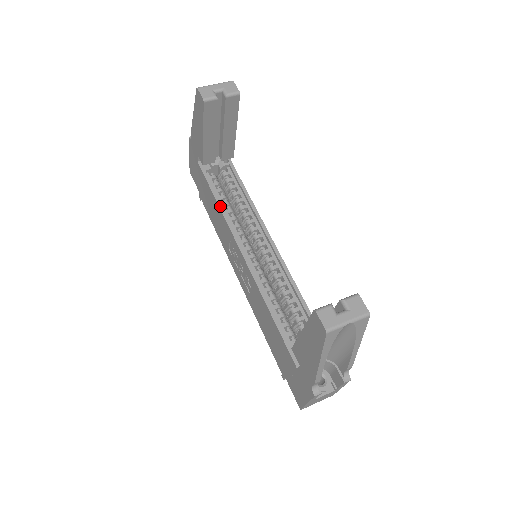
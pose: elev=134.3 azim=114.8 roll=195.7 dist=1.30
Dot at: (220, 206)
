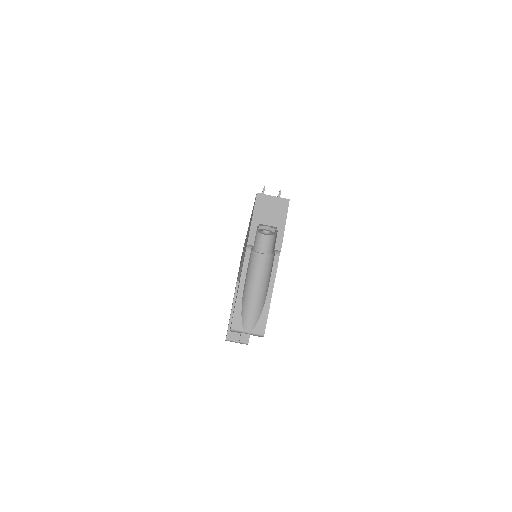
Dot at: occluded
